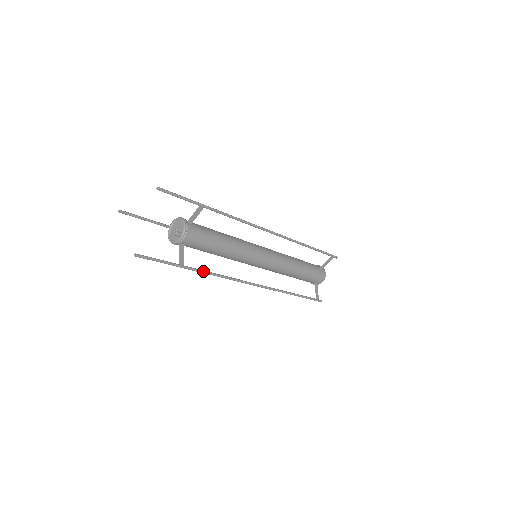
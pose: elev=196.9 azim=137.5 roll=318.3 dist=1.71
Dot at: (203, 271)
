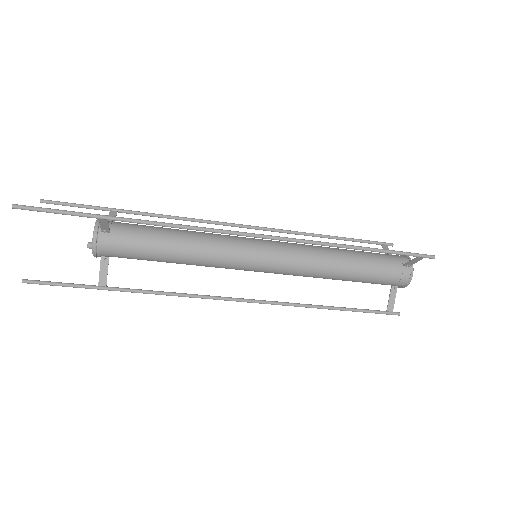
Dot at: (139, 291)
